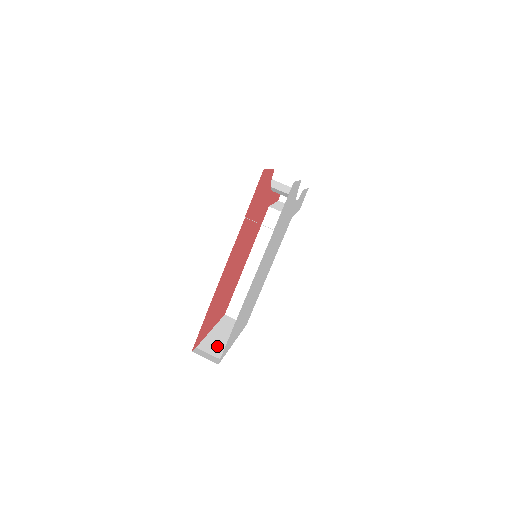
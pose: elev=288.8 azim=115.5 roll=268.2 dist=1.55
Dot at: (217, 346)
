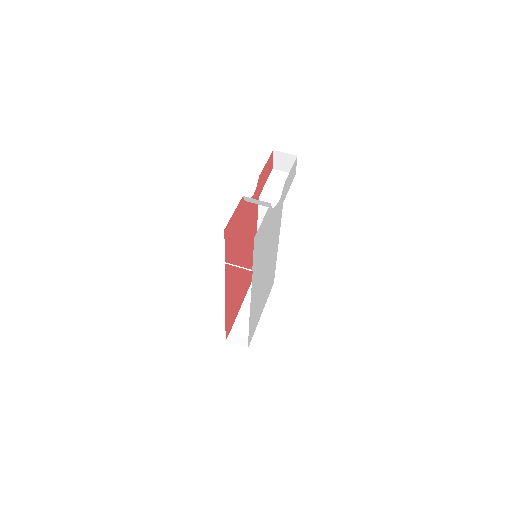
Dot at: (247, 324)
